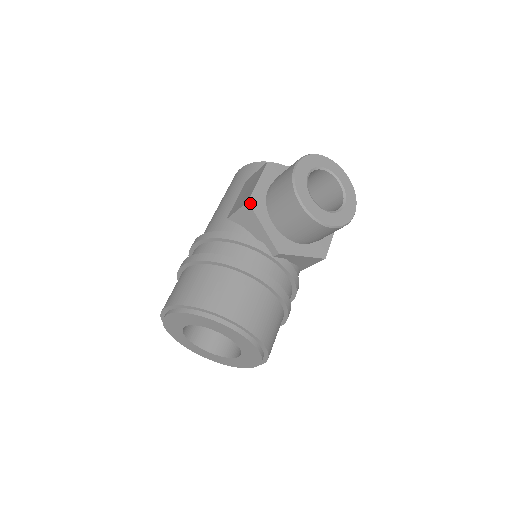
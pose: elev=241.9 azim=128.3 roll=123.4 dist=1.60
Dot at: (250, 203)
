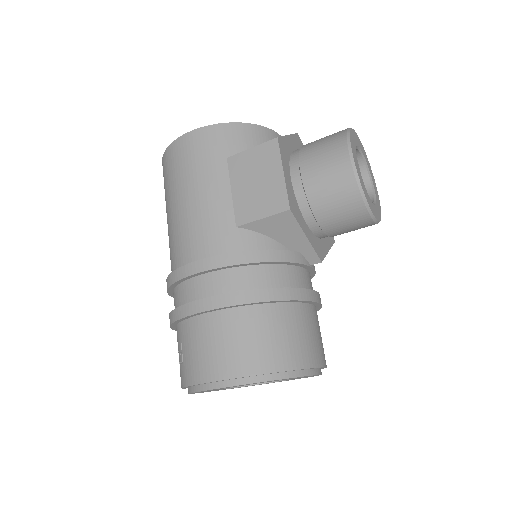
Dot at: (291, 210)
